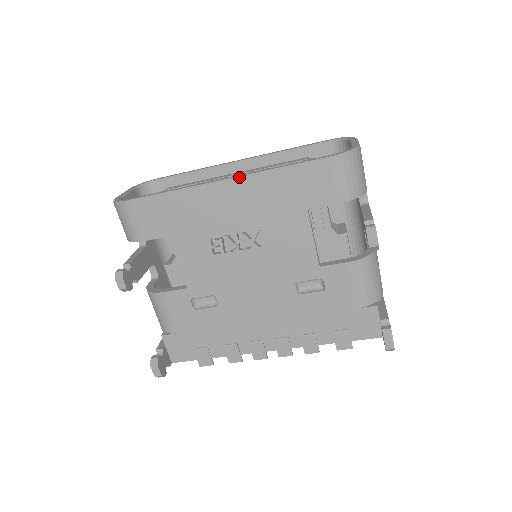
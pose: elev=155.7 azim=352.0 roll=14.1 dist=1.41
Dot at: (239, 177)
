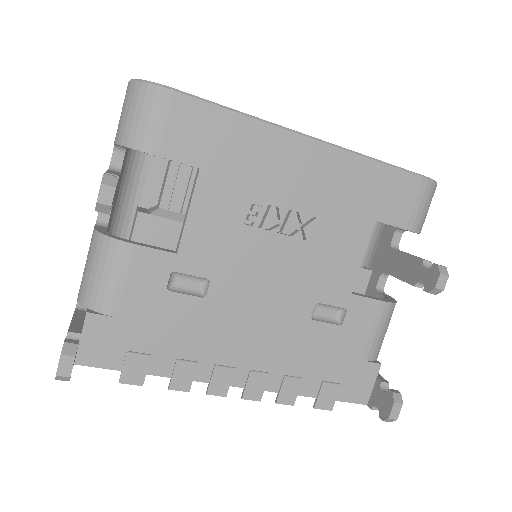
Dot at: (329, 143)
